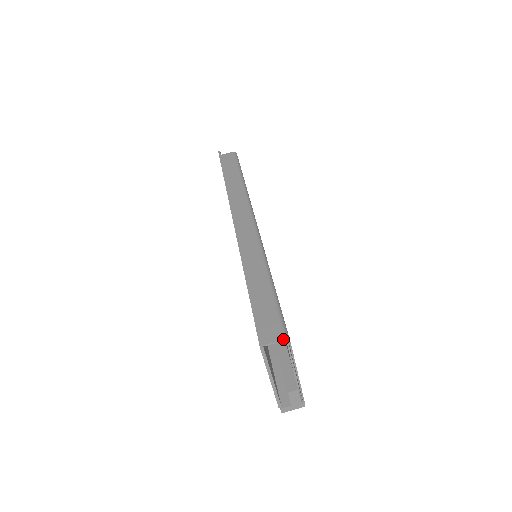
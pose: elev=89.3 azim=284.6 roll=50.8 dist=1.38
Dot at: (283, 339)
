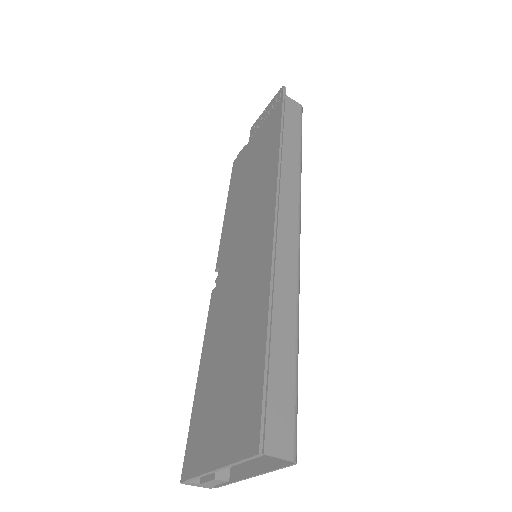
Dot at: (293, 460)
